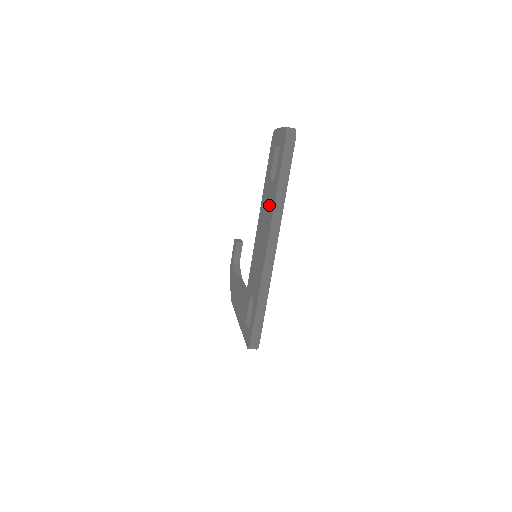
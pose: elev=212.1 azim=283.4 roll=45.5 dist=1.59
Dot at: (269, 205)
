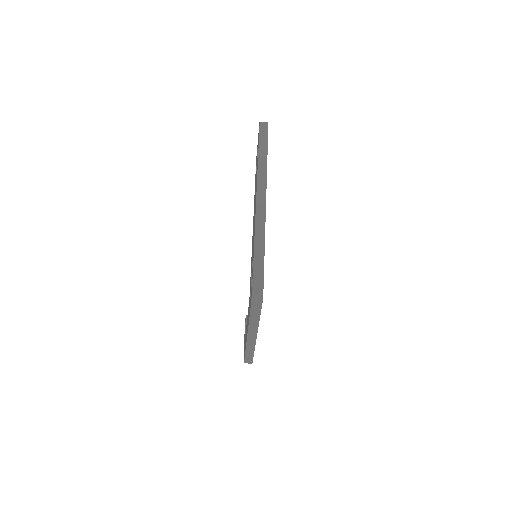
Dot at: occluded
